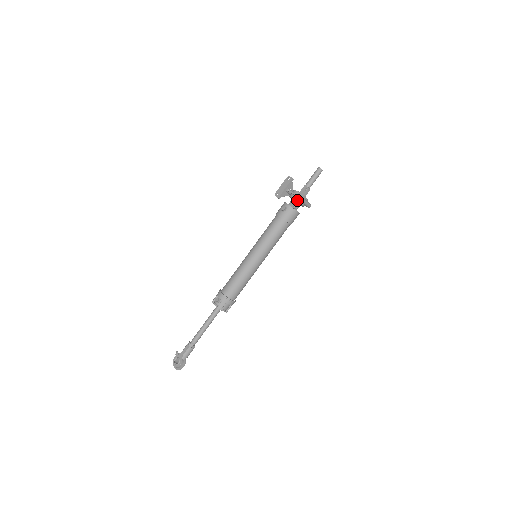
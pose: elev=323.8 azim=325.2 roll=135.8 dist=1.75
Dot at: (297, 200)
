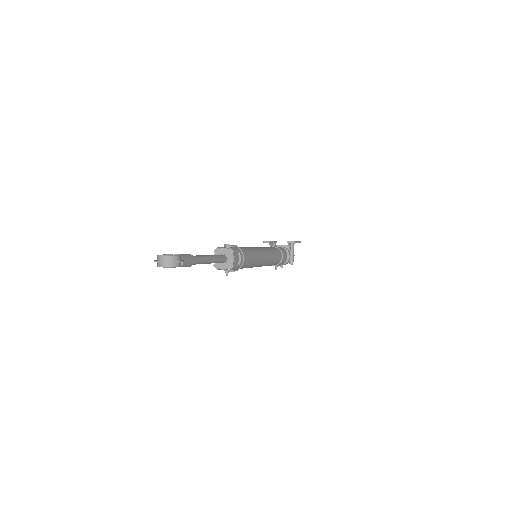
Dot at: occluded
